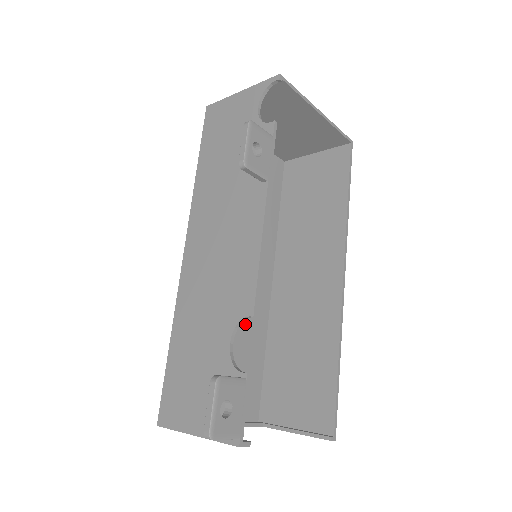
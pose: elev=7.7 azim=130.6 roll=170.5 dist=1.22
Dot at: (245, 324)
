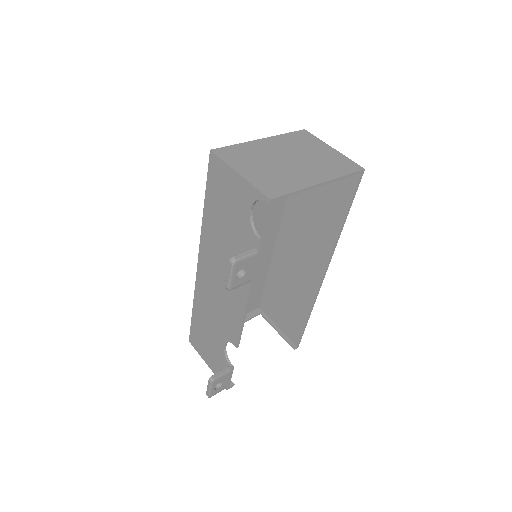
Dot at: occluded
